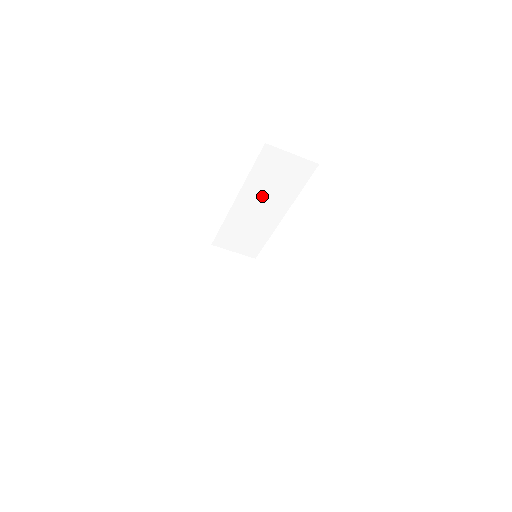
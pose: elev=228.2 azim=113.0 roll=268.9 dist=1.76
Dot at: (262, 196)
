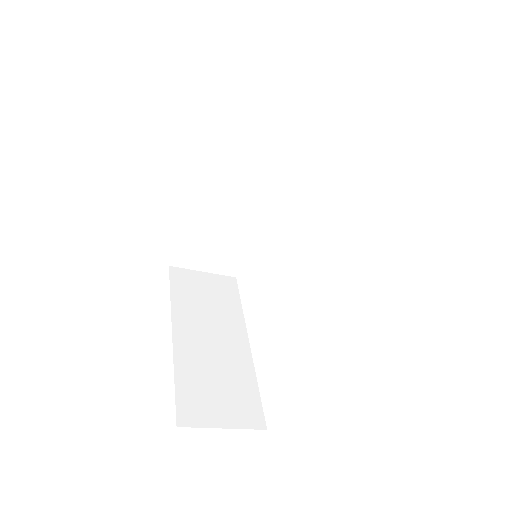
Dot at: (242, 170)
